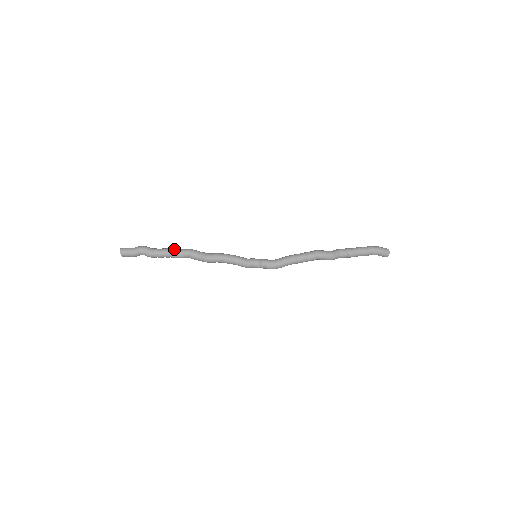
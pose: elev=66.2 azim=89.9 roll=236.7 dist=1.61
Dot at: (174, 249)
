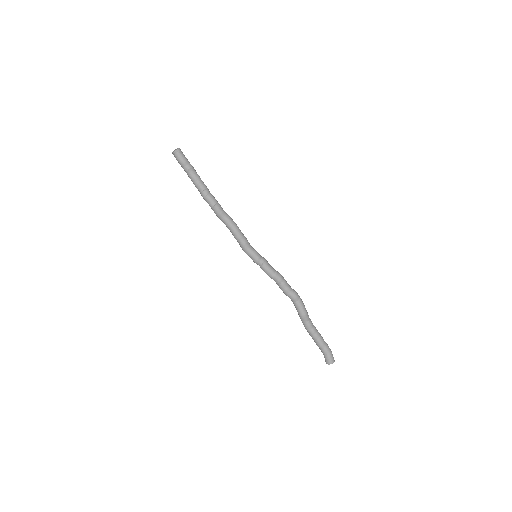
Dot at: (209, 191)
